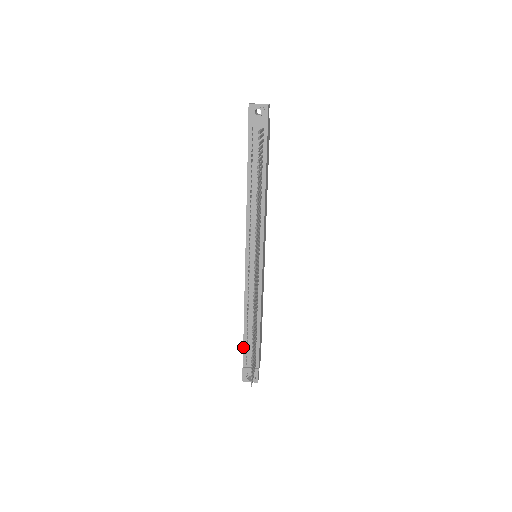
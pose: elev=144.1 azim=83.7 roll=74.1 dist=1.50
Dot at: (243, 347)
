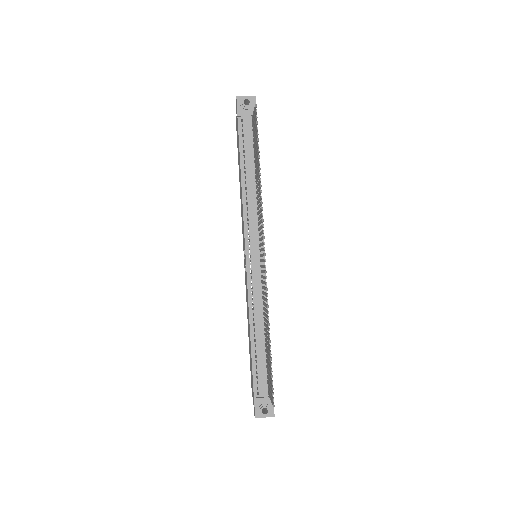
Dot at: (252, 370)
